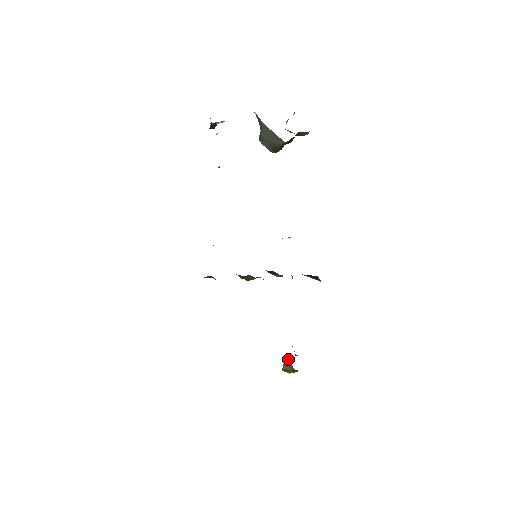
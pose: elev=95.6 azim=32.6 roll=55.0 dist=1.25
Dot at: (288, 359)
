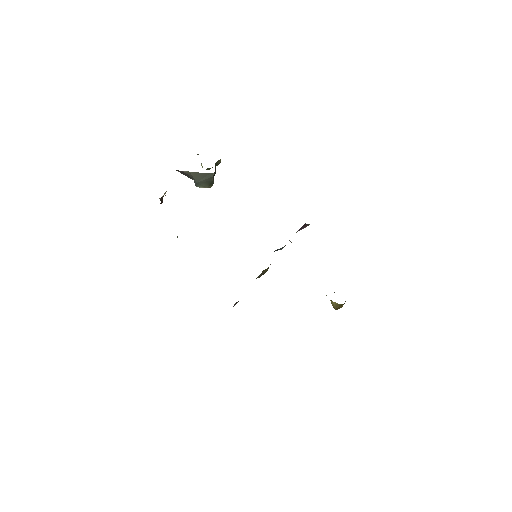
Dot at: (332, 302)
